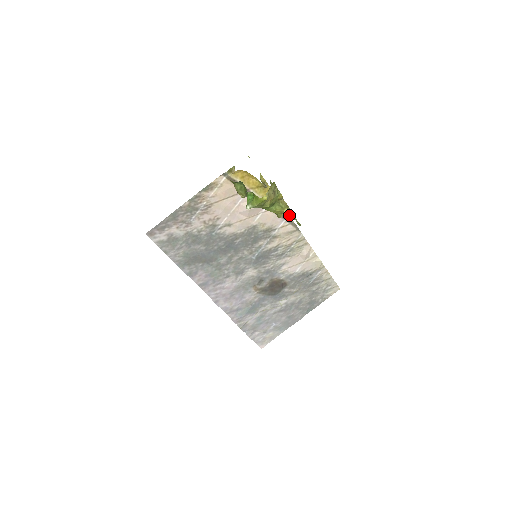
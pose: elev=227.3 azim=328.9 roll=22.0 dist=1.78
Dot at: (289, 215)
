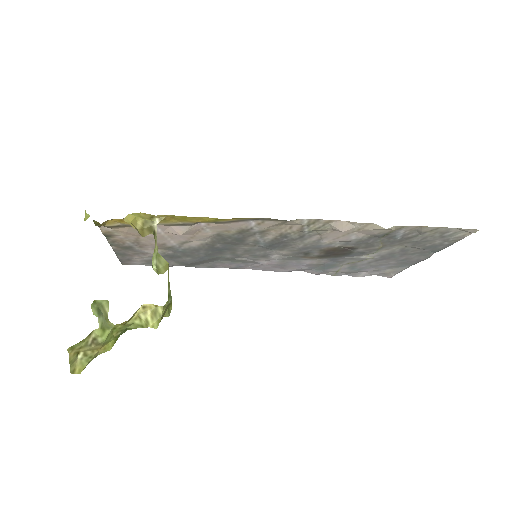
Dot at: (247, 218)
